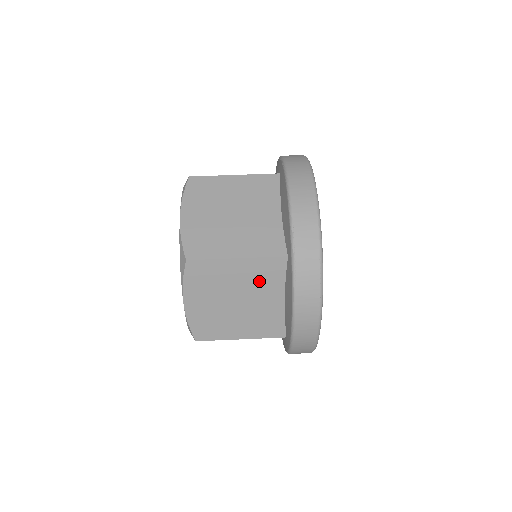
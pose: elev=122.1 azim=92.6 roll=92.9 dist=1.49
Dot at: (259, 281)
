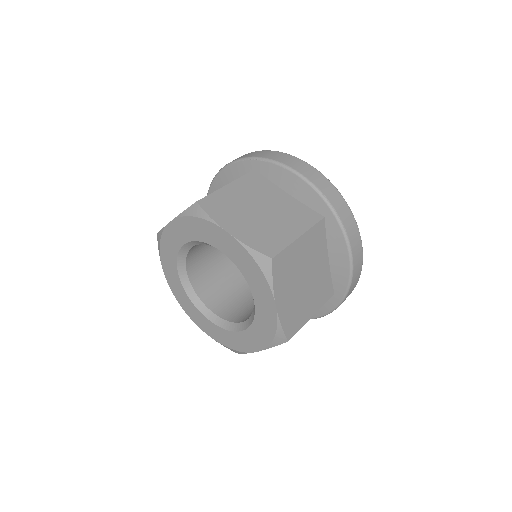
Dot at: (314, 251)
